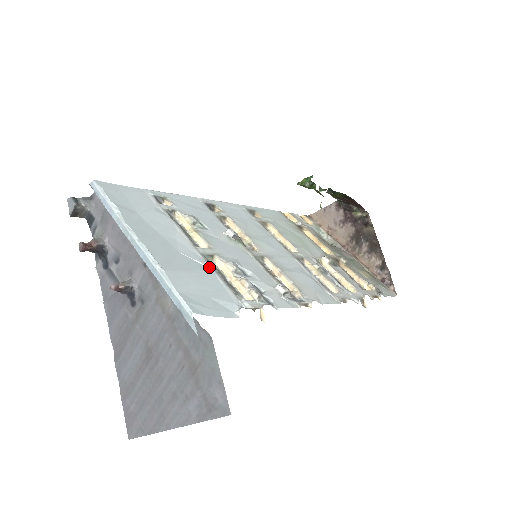
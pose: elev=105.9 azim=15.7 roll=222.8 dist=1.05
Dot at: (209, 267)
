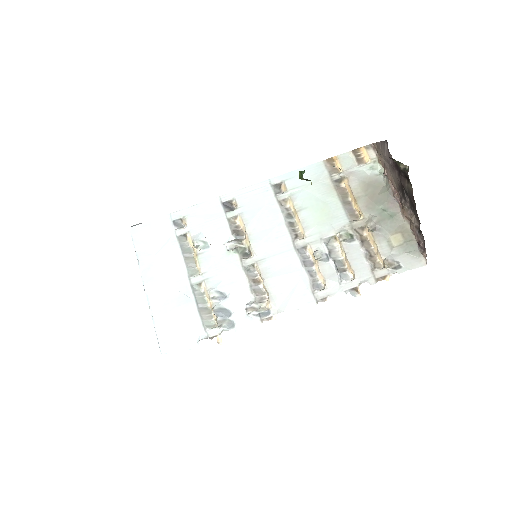
Dot at: (193, 299)
